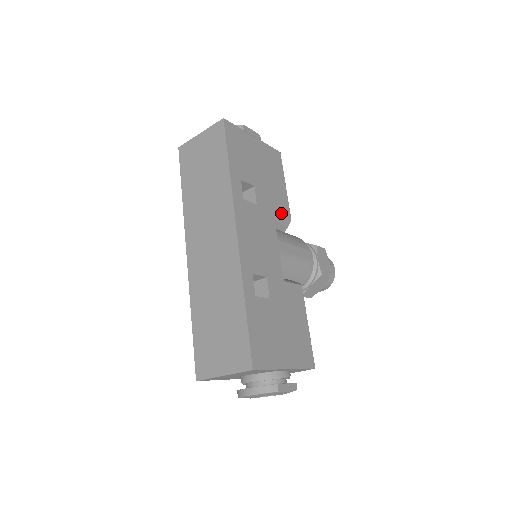
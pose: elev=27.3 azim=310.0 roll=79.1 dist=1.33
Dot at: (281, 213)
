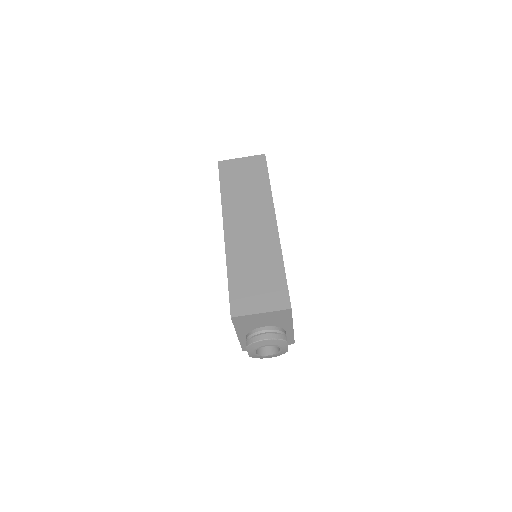
Dot at: occluded
